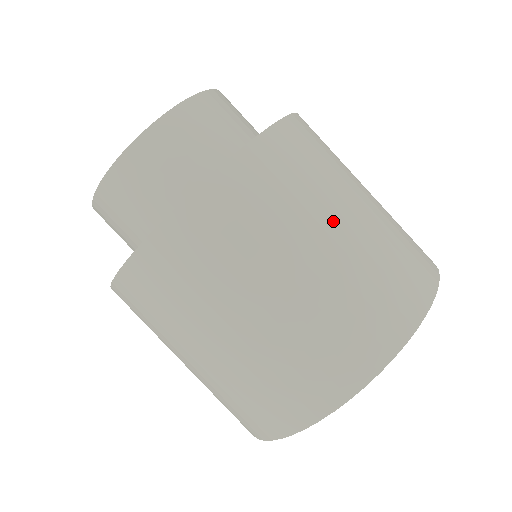
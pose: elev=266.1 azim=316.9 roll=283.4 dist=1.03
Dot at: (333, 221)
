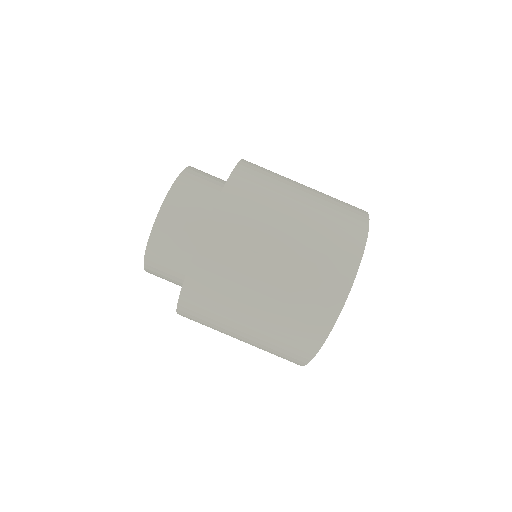
Dot at: (250, 303)
